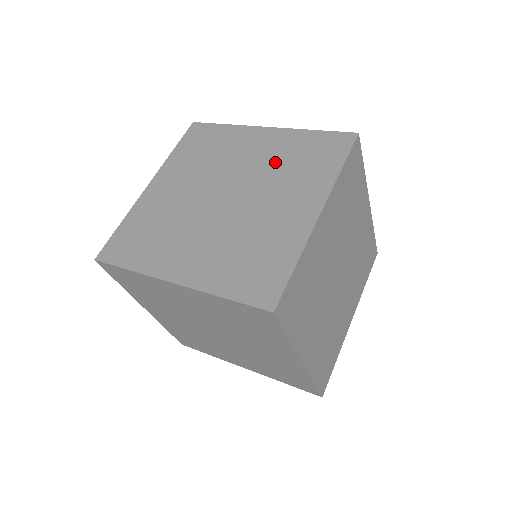
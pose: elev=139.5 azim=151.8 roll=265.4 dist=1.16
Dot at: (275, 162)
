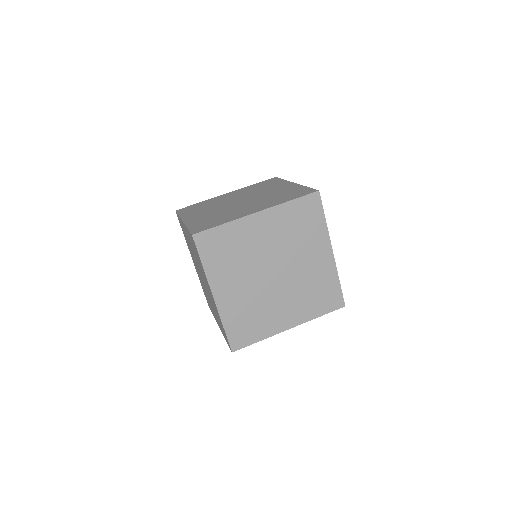
Dot at: (275, 194)
